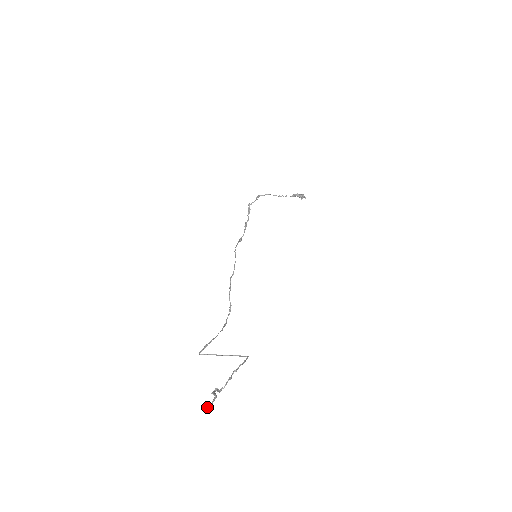
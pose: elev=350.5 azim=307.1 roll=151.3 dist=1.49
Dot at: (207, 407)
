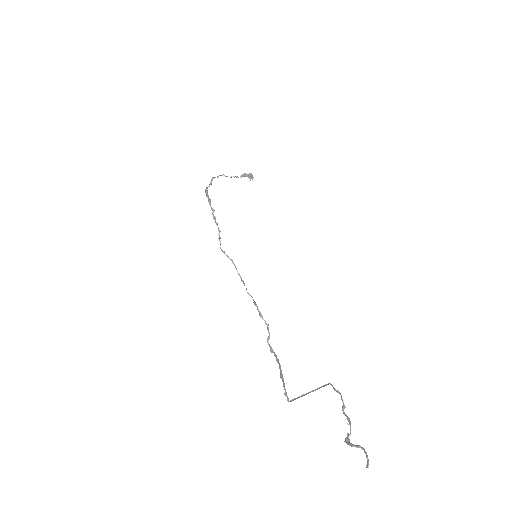
Dot at: (367, 467)
